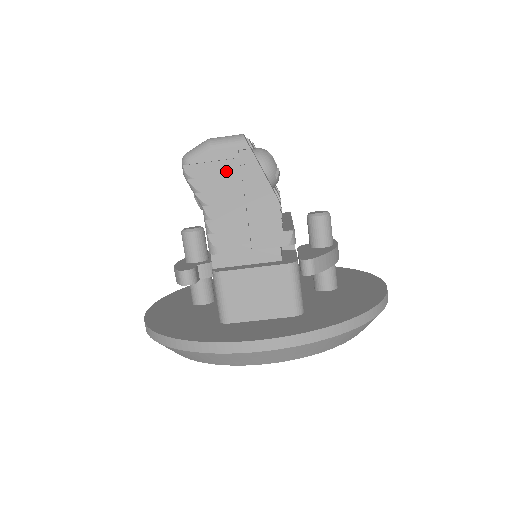
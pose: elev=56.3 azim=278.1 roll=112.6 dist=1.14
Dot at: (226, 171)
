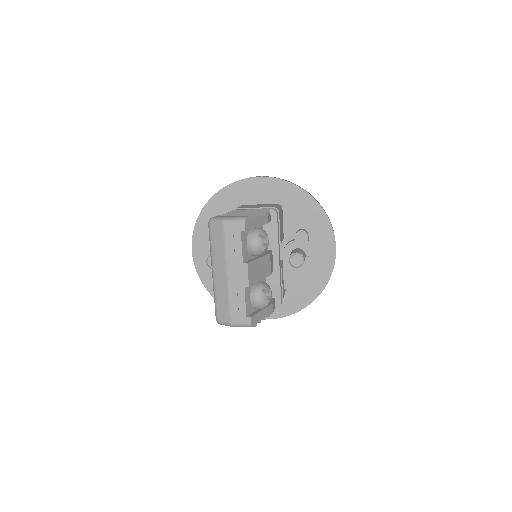
Dot at: occluded
